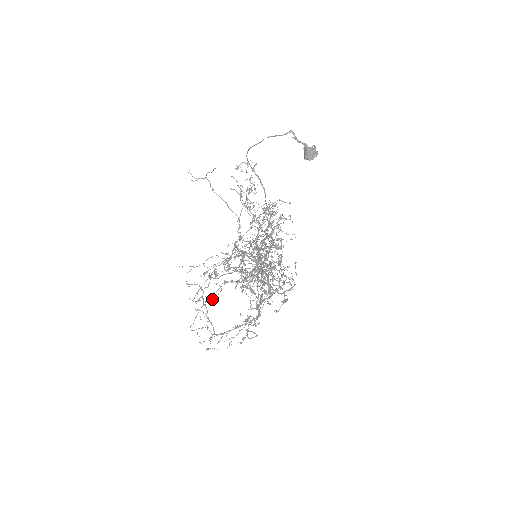
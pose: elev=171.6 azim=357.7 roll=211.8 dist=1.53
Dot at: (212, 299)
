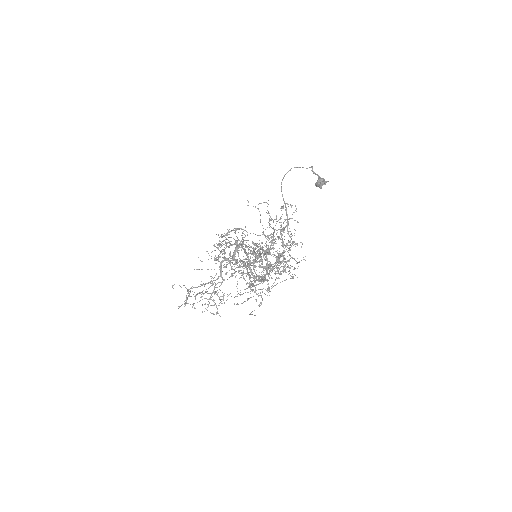
Dot at: occluded
